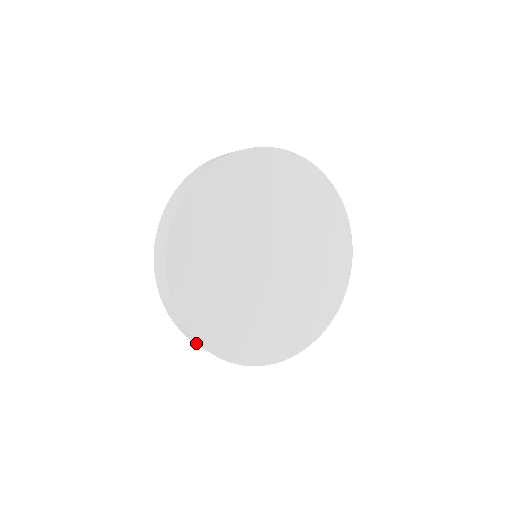
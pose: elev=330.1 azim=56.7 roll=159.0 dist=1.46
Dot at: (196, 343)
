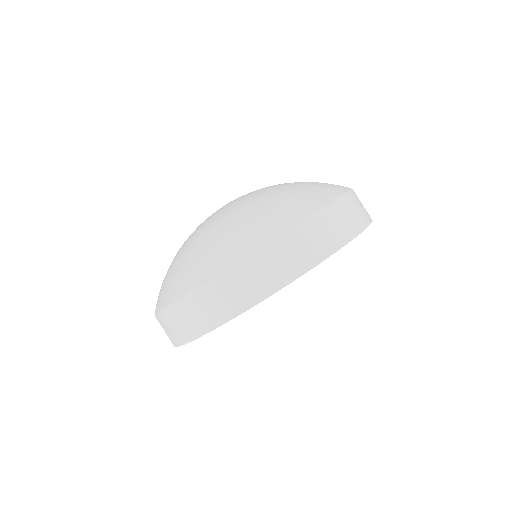
Dot at: occluded
